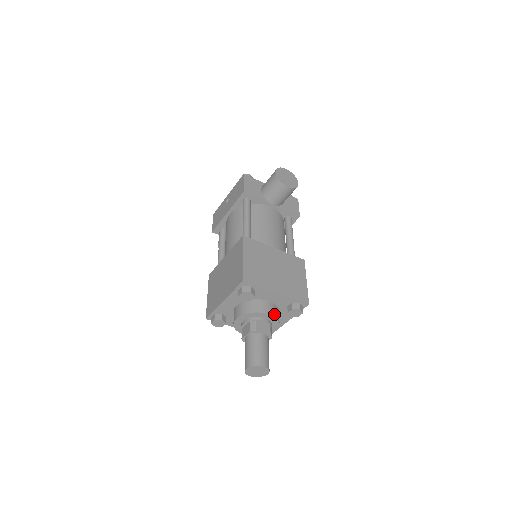
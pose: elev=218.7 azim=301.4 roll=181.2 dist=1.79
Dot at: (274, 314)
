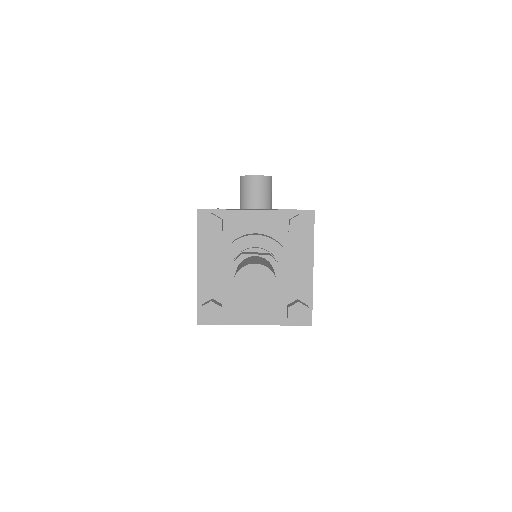
Dot at: (266, 236)
